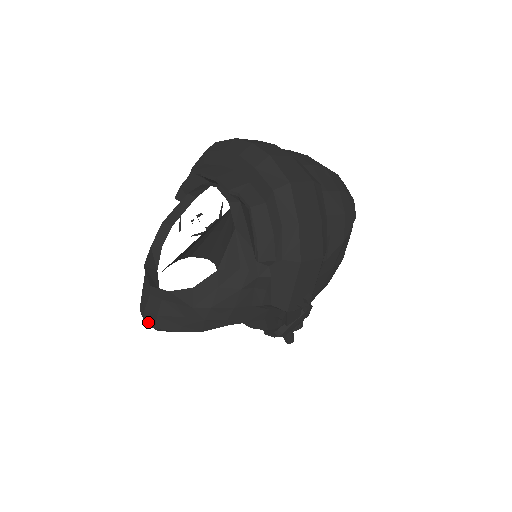
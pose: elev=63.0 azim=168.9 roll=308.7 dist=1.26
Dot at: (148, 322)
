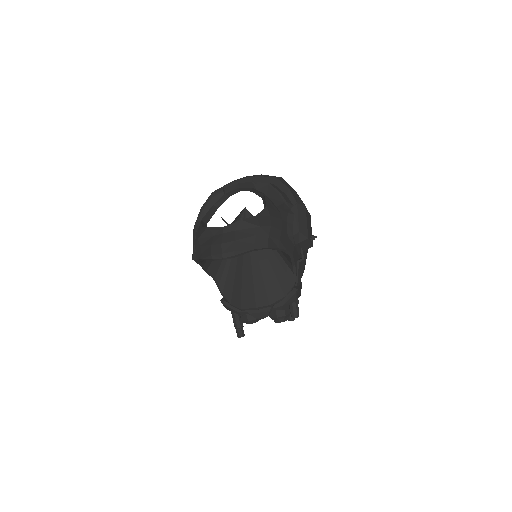
Dot at: (226, 251)
